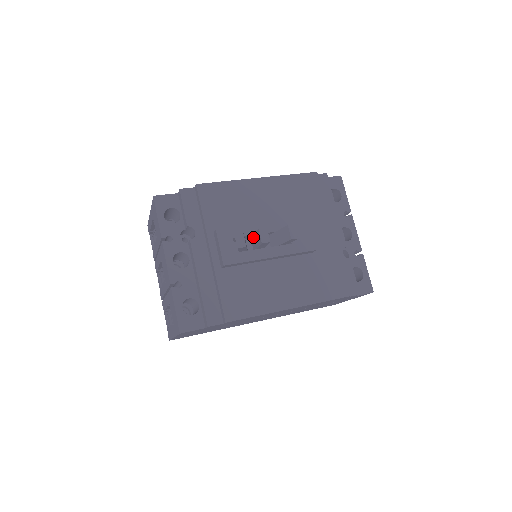
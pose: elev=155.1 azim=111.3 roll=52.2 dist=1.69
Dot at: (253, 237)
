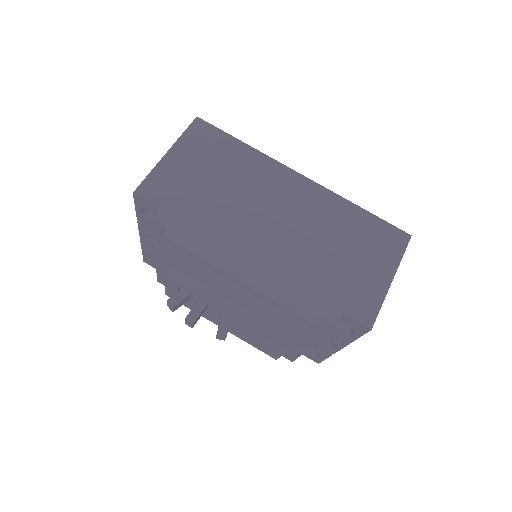
Dot at: (199, 299)
